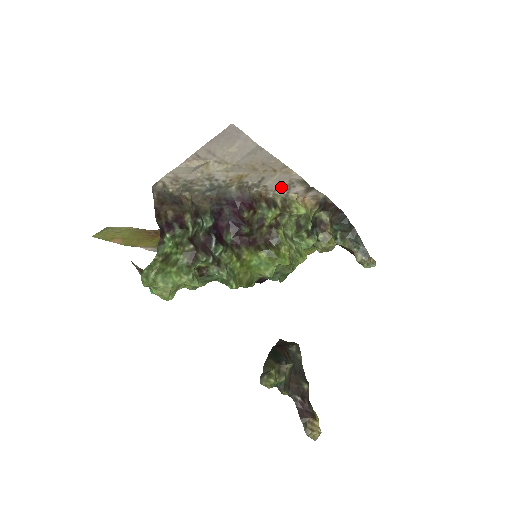
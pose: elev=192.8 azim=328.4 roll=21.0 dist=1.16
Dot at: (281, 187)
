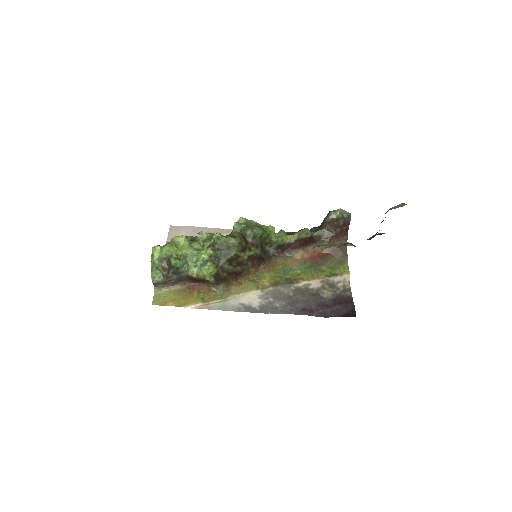
Dot at: occluded
